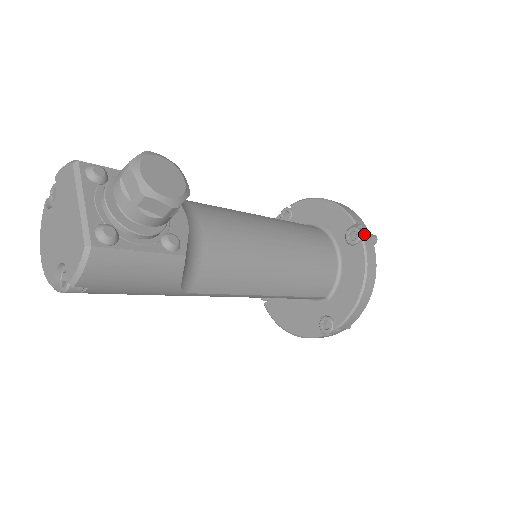
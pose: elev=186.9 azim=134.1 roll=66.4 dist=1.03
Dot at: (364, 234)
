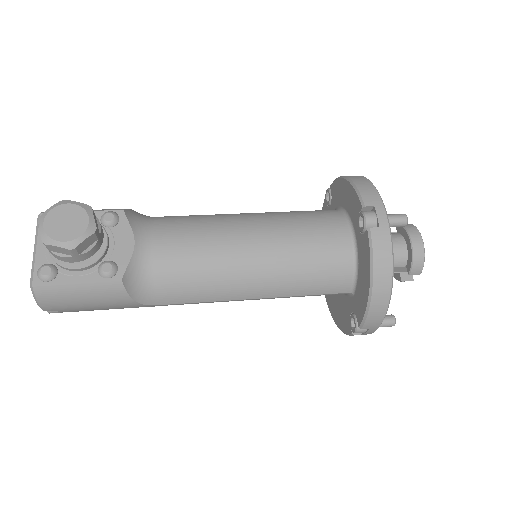
Dot at: (374, 219)
